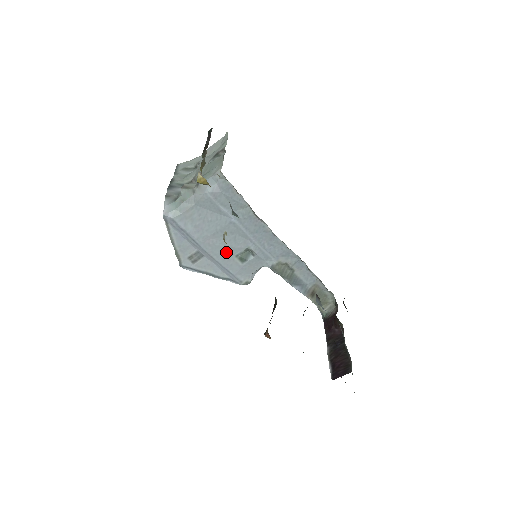
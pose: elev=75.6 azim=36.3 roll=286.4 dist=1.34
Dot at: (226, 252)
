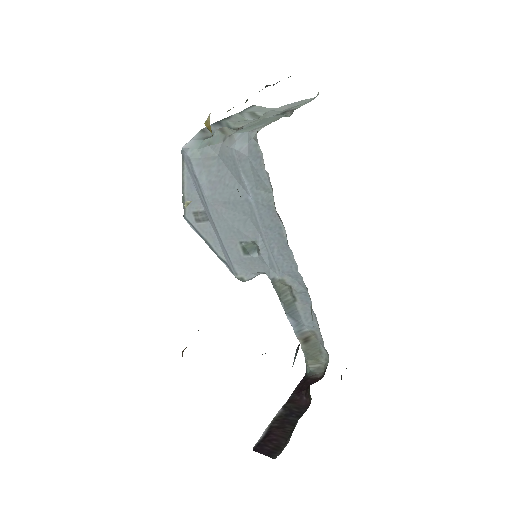
Dot at: (231, 231)
